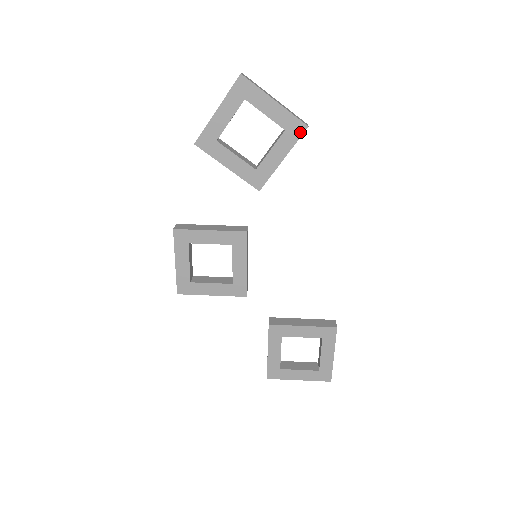
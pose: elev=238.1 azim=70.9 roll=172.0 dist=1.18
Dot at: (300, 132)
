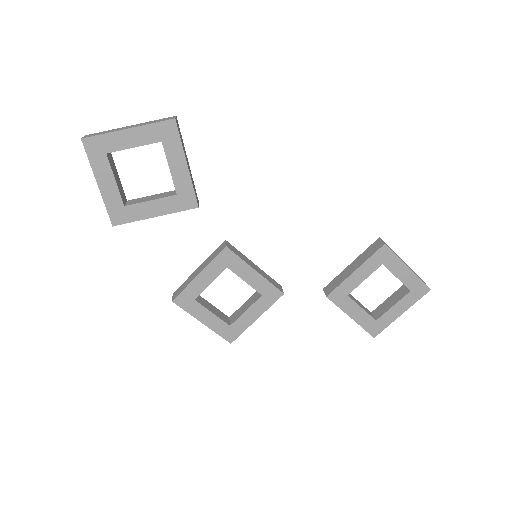
Dot at: (174, 130)
